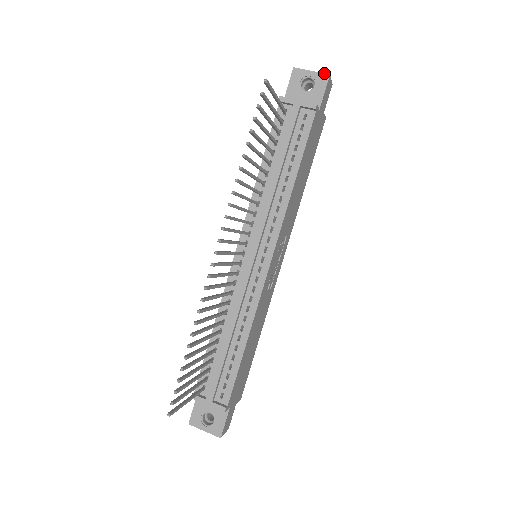
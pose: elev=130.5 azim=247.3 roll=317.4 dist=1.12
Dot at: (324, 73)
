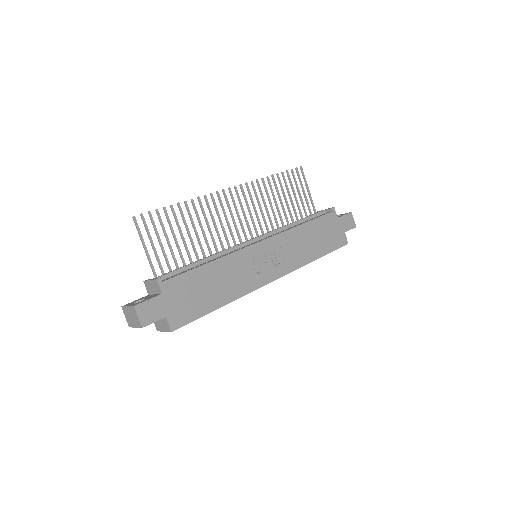
Dot at: (349, 212)
